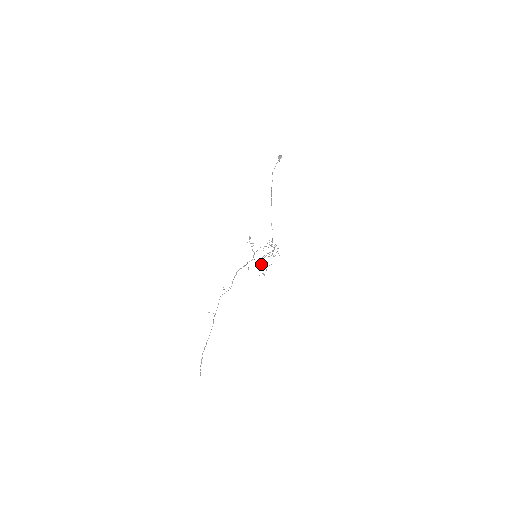
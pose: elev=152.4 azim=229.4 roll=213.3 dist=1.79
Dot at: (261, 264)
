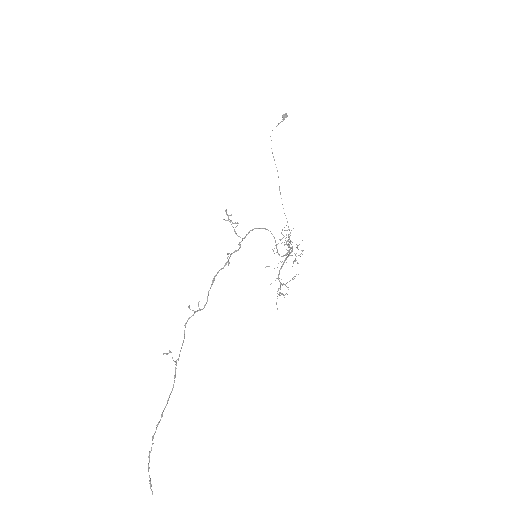
Dot at: (276, 278)
